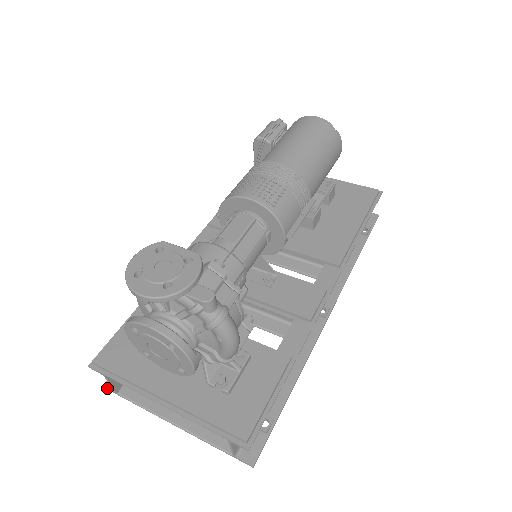
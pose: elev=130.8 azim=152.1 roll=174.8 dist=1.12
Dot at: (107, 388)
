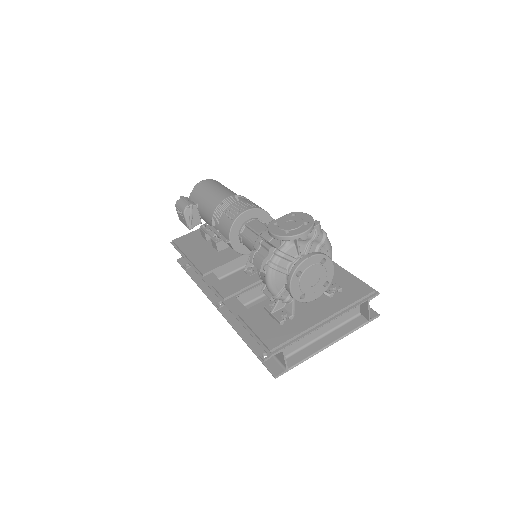
Dot at: (280, 374)
